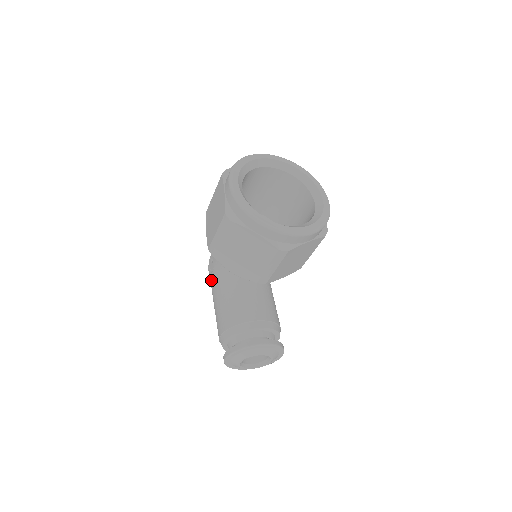
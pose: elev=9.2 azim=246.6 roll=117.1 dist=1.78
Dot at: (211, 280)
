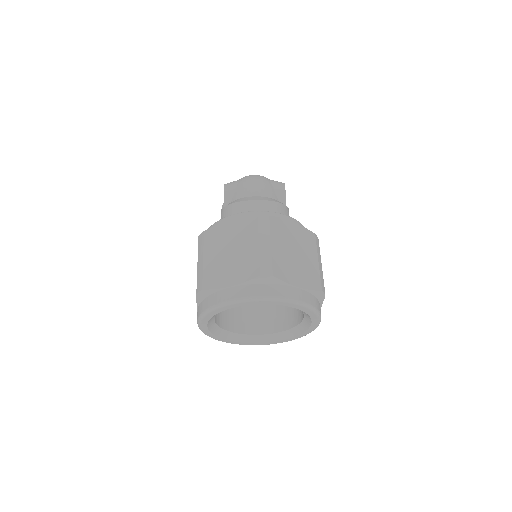
Dot at: occluded
